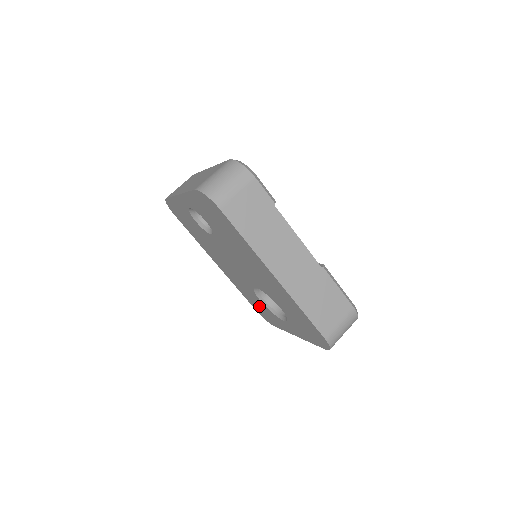
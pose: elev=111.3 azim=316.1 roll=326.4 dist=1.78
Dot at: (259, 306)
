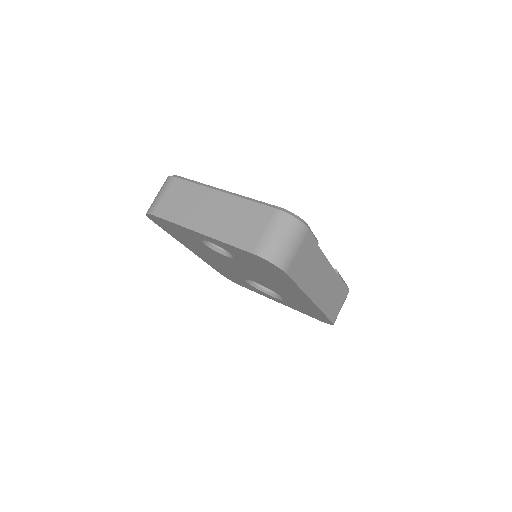
Dot at: (236, 279)
